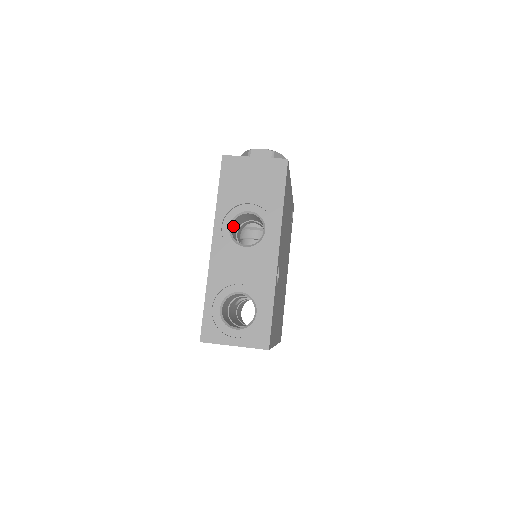
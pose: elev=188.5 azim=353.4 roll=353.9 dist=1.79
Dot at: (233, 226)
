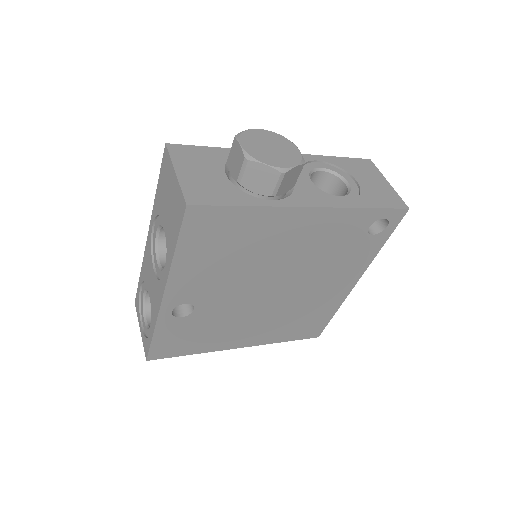
Dot at: occluded
